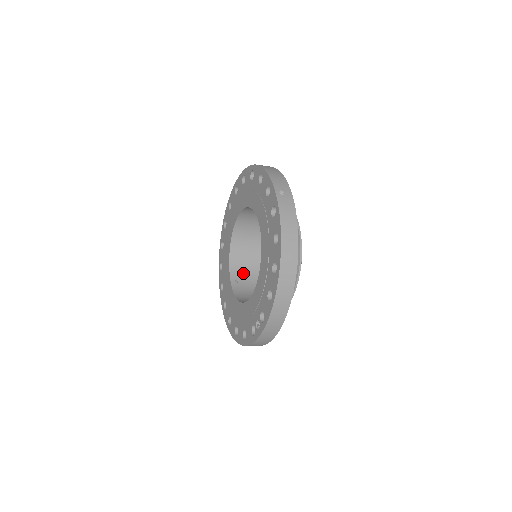
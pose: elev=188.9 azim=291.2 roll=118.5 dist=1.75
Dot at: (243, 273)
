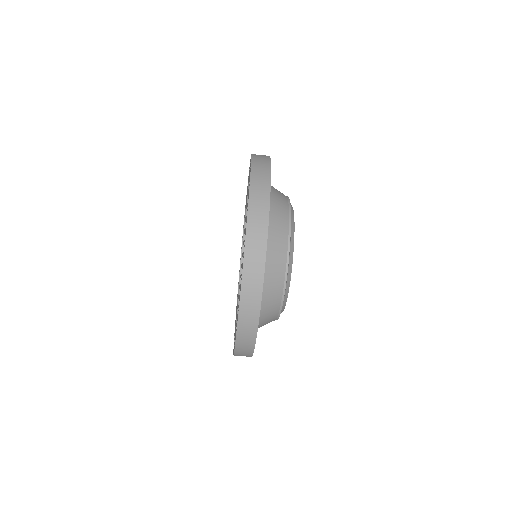
Dot at: occluded
